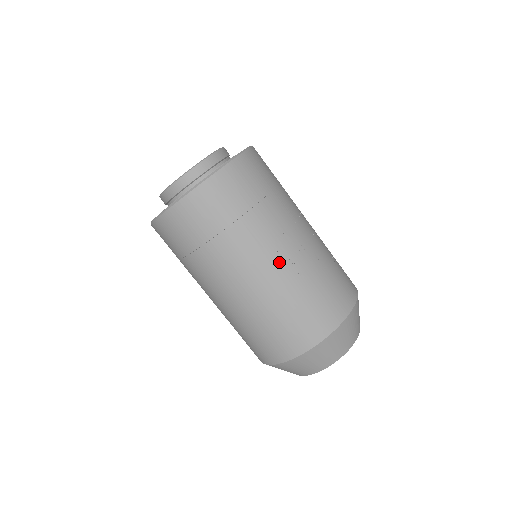
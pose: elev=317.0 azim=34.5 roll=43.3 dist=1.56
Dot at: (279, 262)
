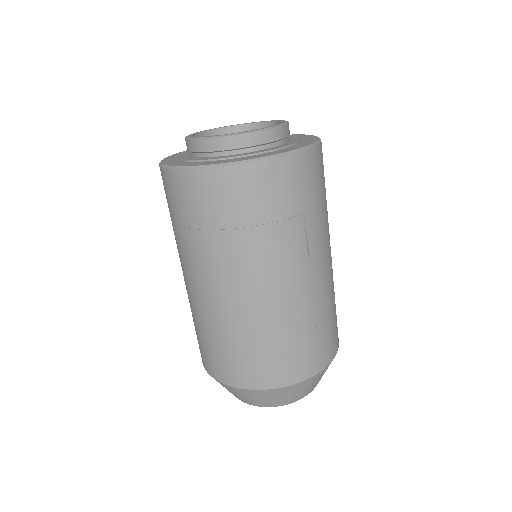
Dot at: (315, 278)
